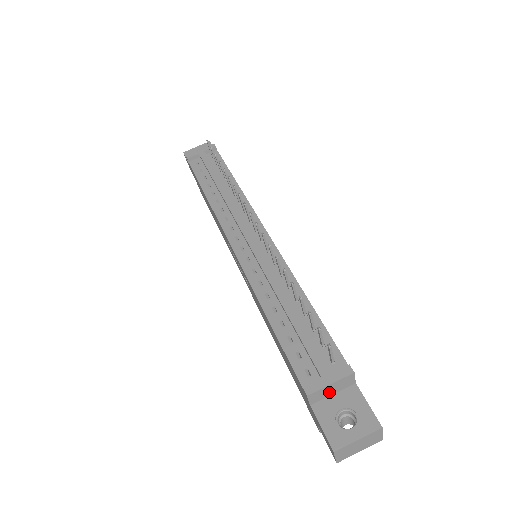
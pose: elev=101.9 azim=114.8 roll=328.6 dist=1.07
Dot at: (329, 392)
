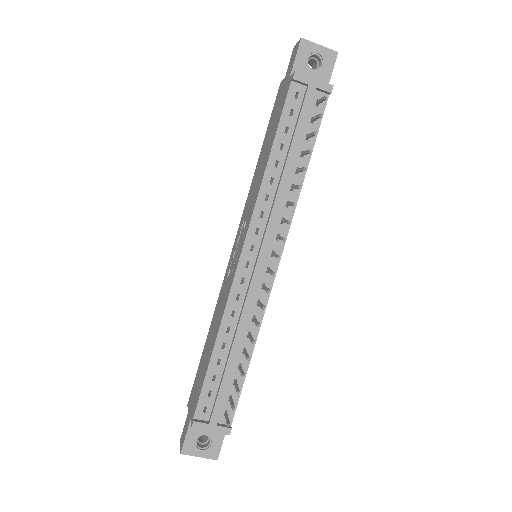
Dot at: occluded
